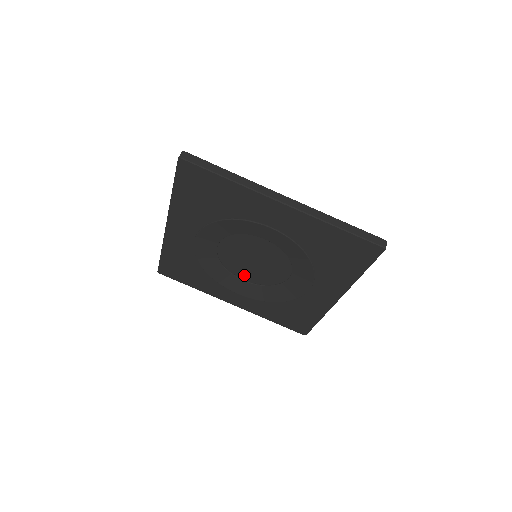
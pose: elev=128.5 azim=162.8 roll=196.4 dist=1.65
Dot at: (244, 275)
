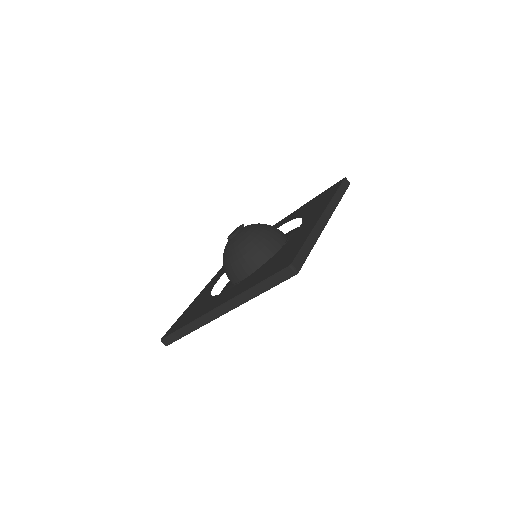
Dot at: occluded
